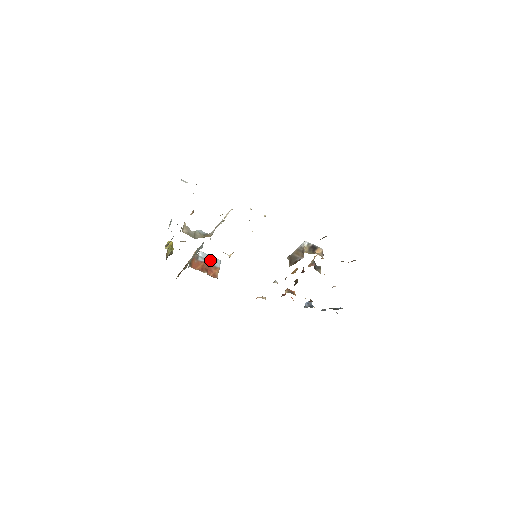
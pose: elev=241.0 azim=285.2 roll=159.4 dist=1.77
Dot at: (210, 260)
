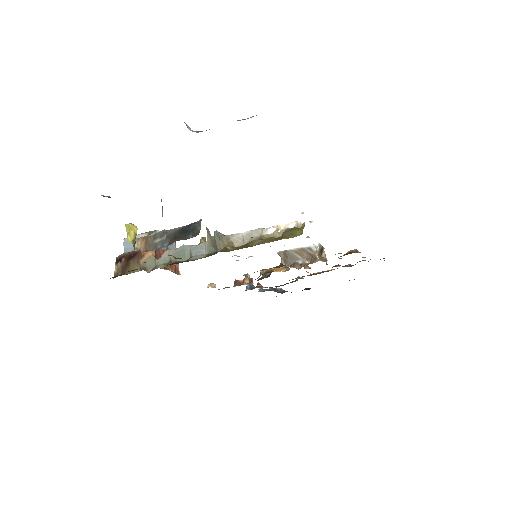
Dot at: occluded
